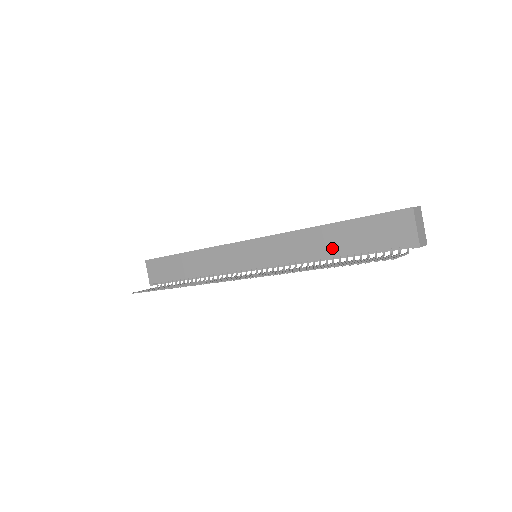
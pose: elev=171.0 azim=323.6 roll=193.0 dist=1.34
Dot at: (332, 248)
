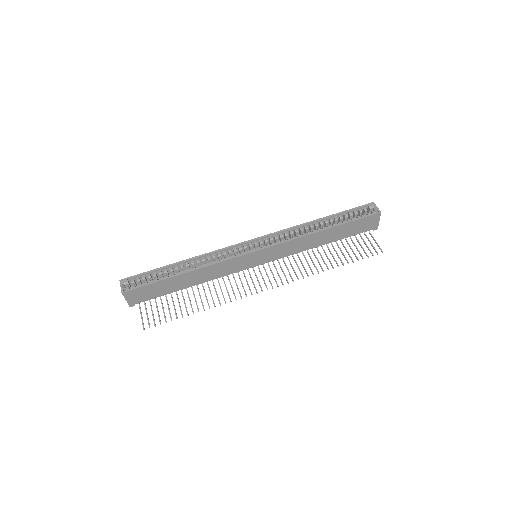
Dot at: (325, 241)
